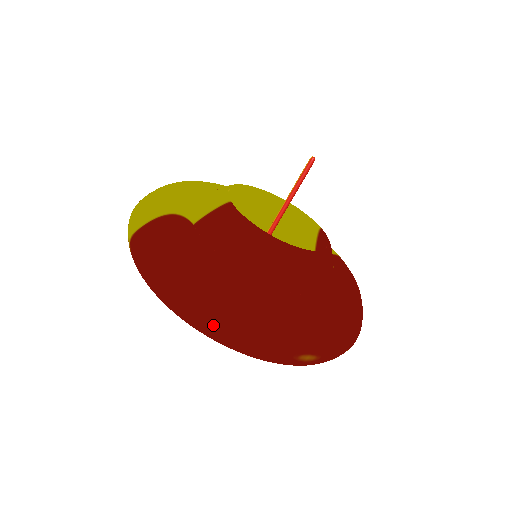
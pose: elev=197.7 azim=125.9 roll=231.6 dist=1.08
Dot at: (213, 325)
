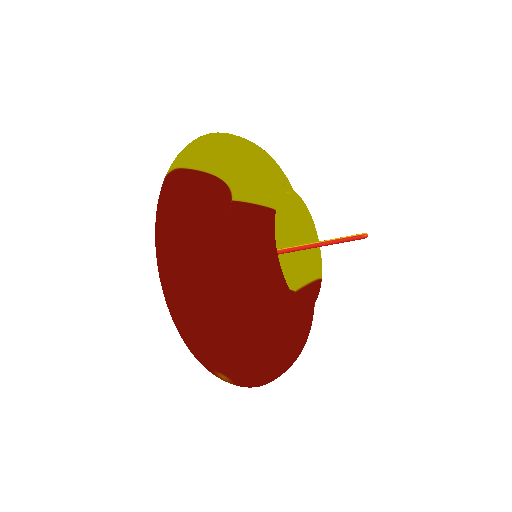
Dot at: (177, 302)
